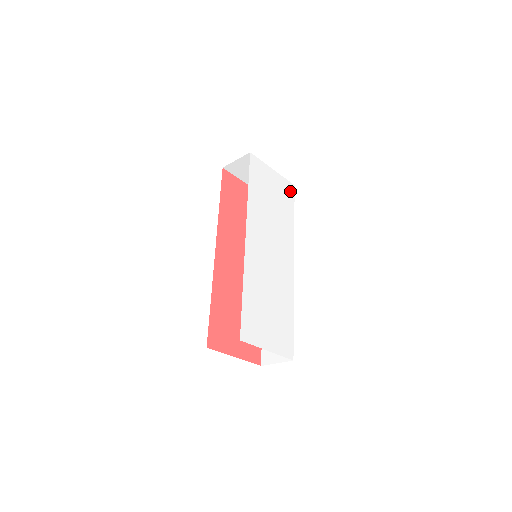
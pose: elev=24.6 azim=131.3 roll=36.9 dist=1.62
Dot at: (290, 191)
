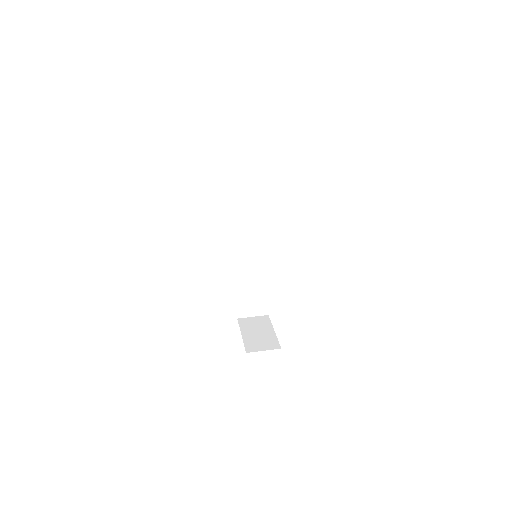
Dot at: occluded
